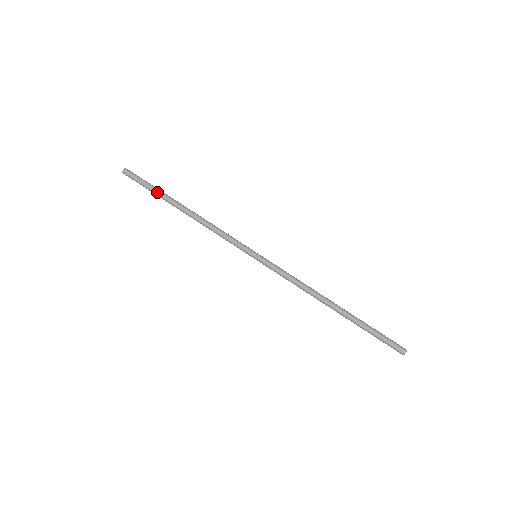
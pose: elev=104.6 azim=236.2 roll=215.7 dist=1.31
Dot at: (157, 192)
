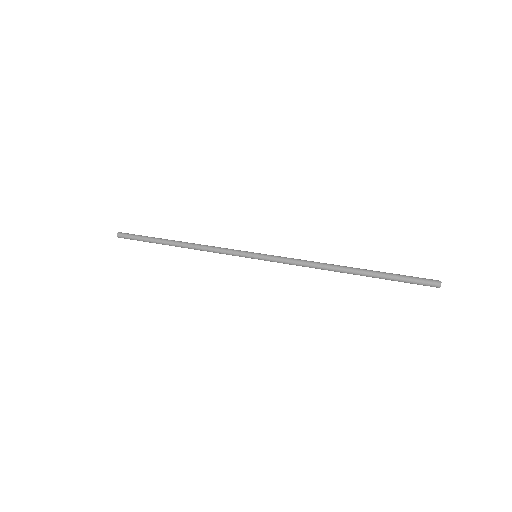
Dot at: (152, 237)
